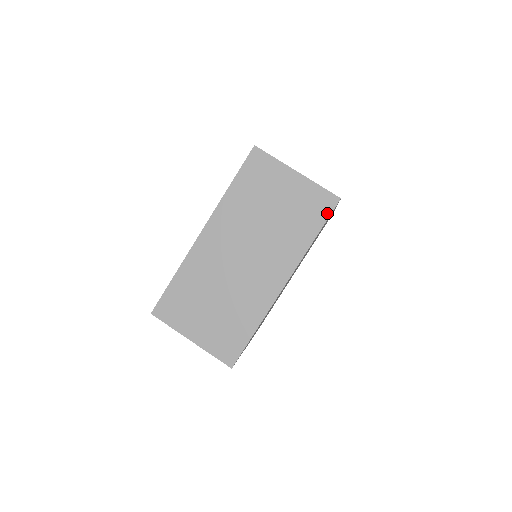
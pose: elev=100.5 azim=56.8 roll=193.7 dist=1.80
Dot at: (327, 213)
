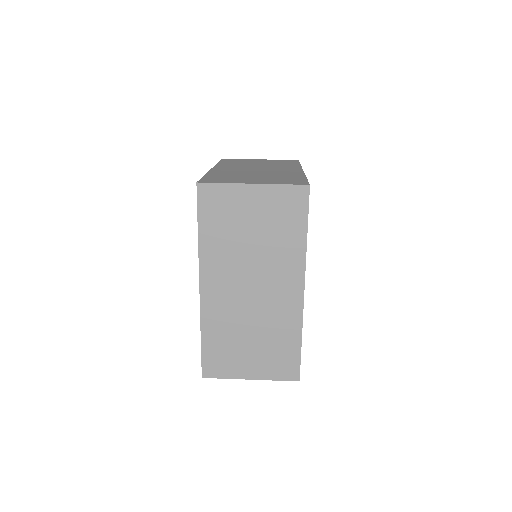
Dot at: (305, 206)
